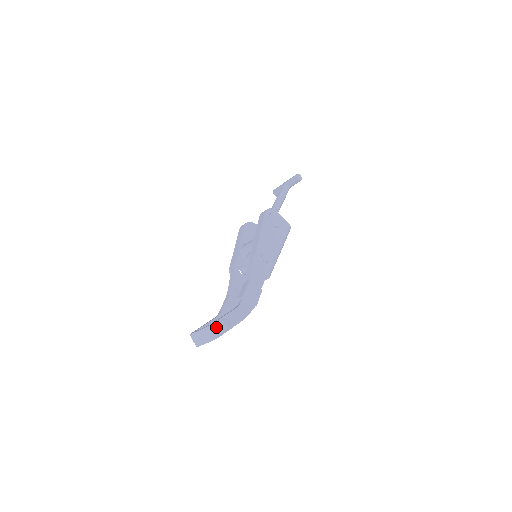
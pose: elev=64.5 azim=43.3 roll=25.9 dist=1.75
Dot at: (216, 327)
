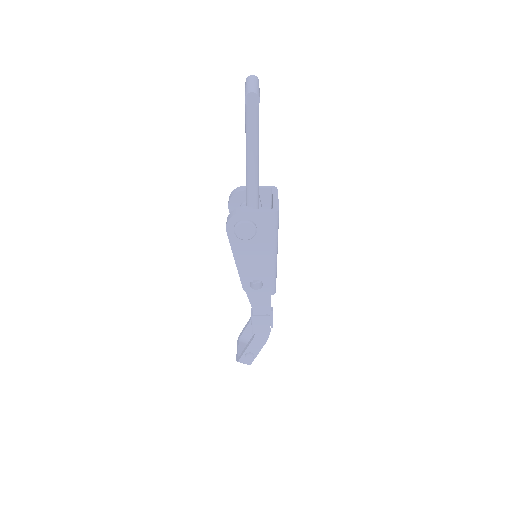
Dot at: (243, 362)
